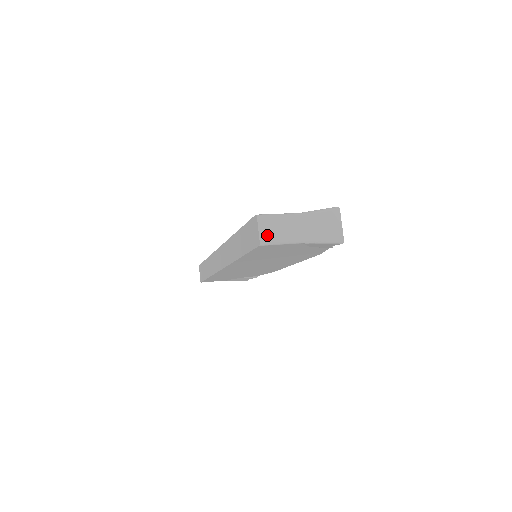
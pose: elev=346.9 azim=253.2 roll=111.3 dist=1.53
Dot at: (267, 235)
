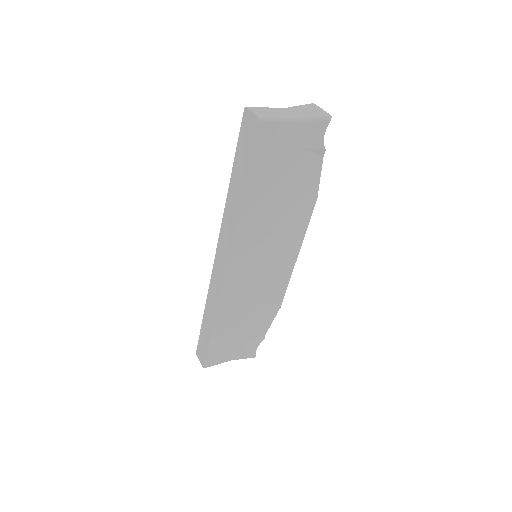
Dot at: (262, 114)
